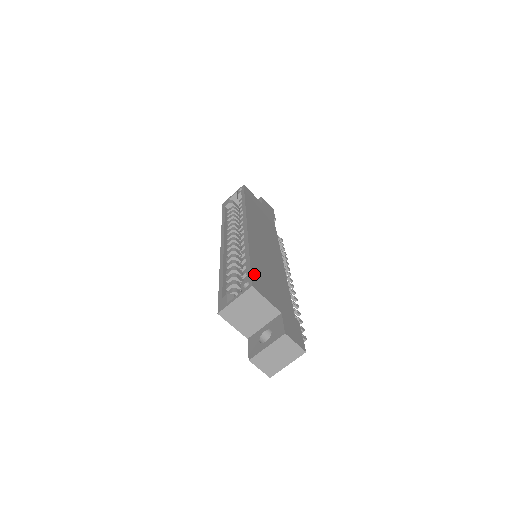
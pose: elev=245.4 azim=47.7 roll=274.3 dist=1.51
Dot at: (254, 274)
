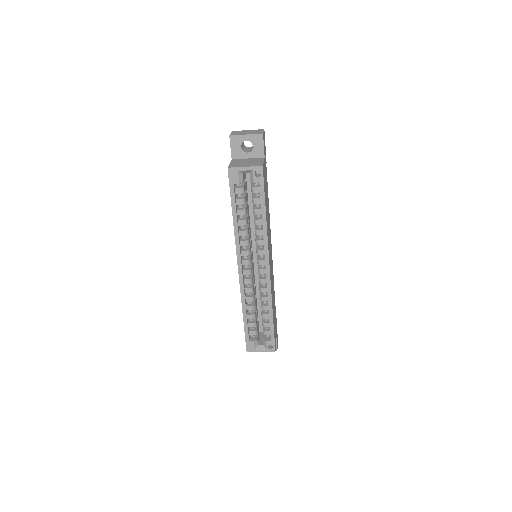
Dot at: (274, 335)
